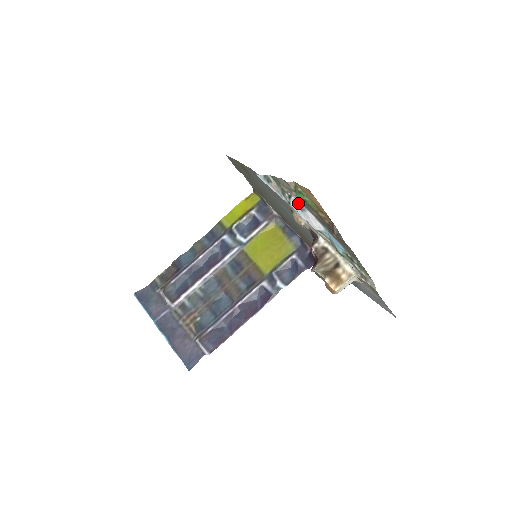
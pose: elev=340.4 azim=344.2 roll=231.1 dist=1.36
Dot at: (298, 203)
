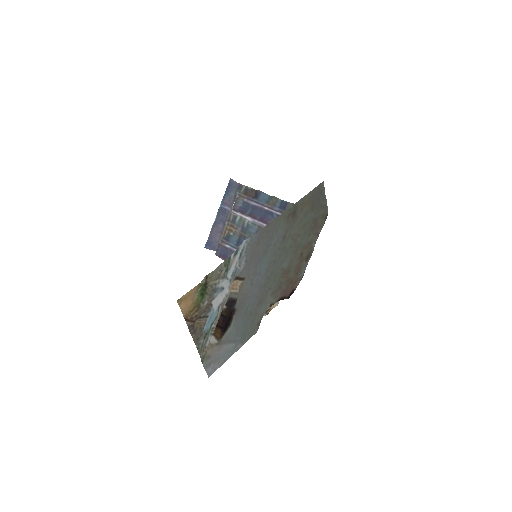
Dot at: (221, 285)
